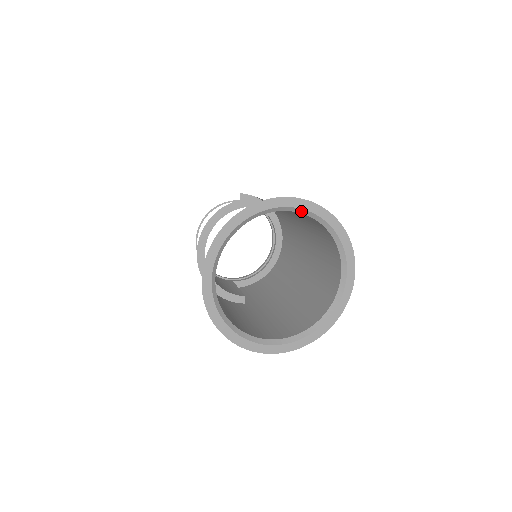
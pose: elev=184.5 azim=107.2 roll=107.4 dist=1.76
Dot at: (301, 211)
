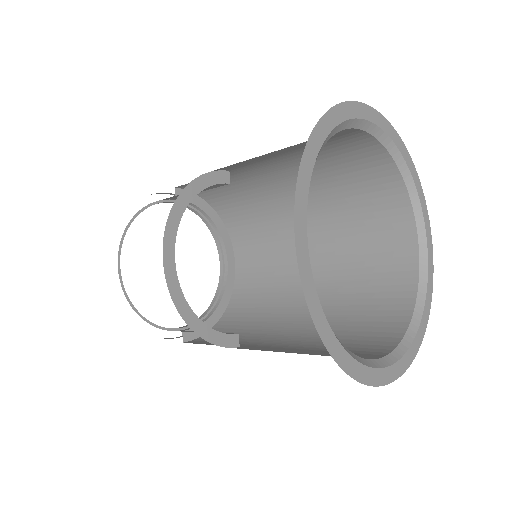
Dot at: (377, 133)
